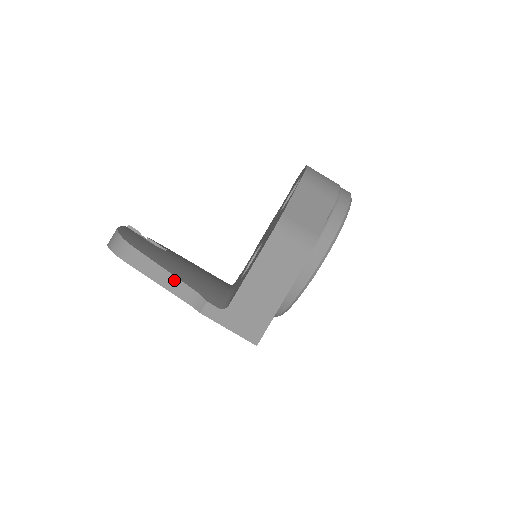
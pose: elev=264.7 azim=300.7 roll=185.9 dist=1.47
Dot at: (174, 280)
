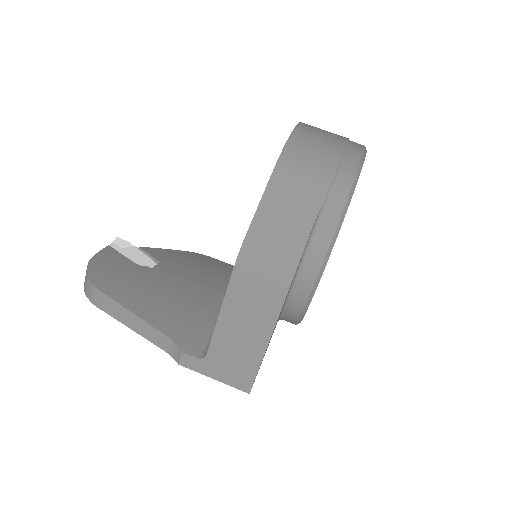
Dot at: (146, 326)
